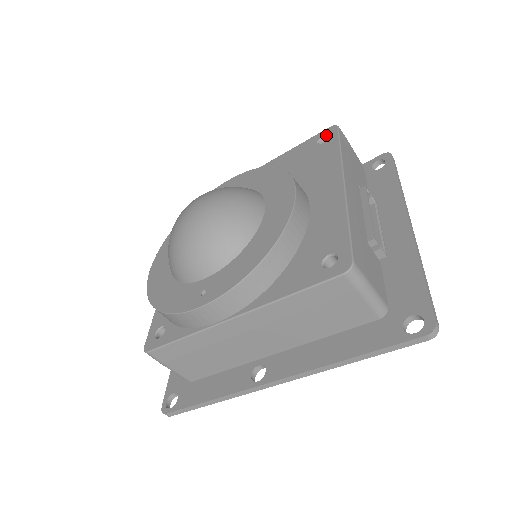
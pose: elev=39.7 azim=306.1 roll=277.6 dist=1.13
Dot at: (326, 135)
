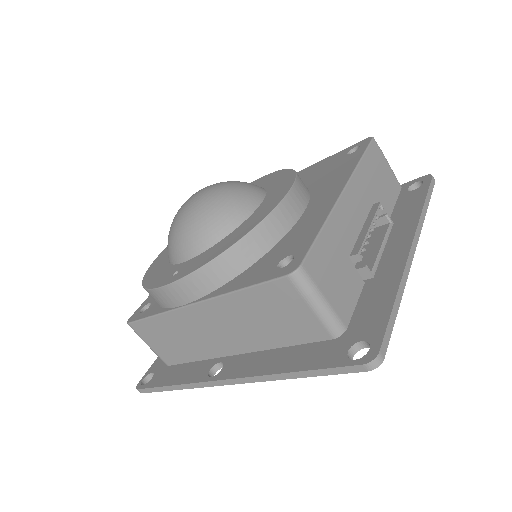
Dot at: (359, 146)
